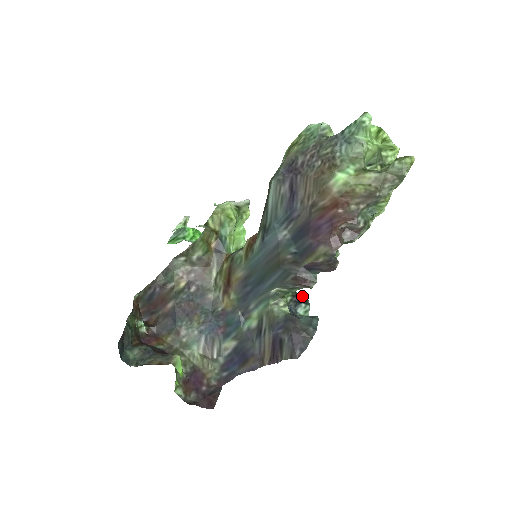
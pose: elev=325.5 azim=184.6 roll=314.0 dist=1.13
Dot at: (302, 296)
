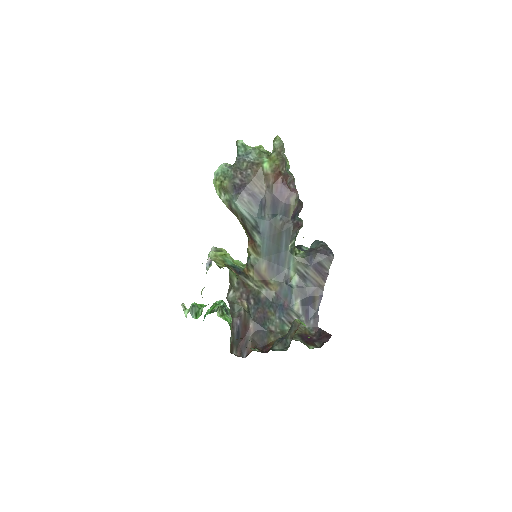
Dot at: (296, 246)
